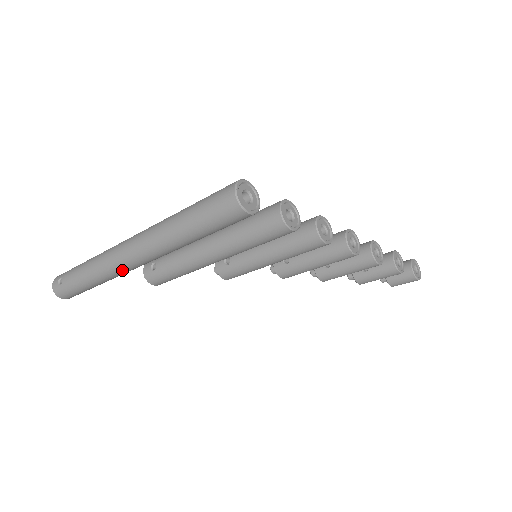
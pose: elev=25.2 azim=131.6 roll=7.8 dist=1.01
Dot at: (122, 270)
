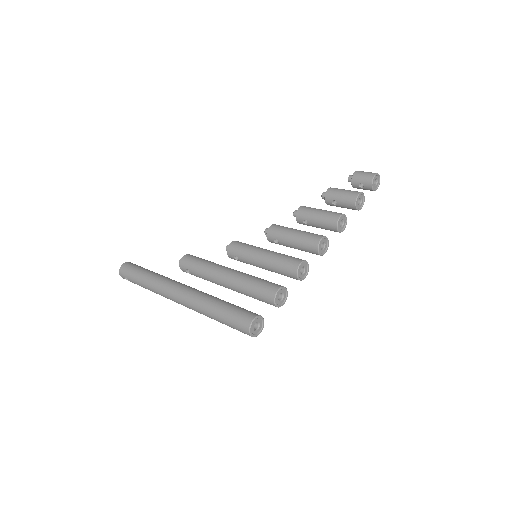
Dot at: occluded
